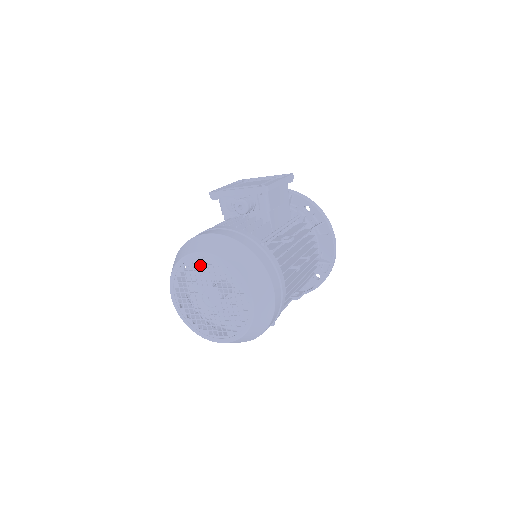
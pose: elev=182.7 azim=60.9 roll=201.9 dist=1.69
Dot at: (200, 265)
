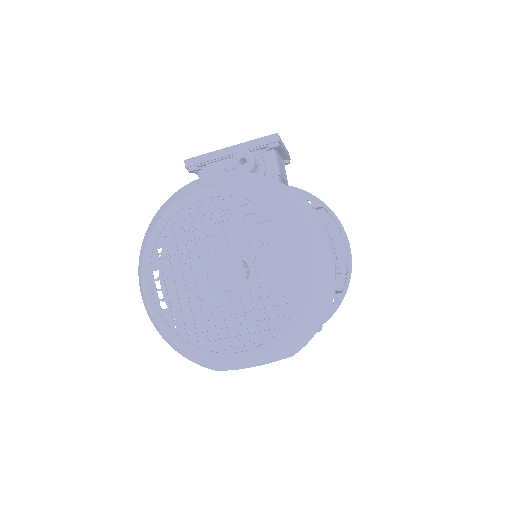
Dot at: (205, 214)
